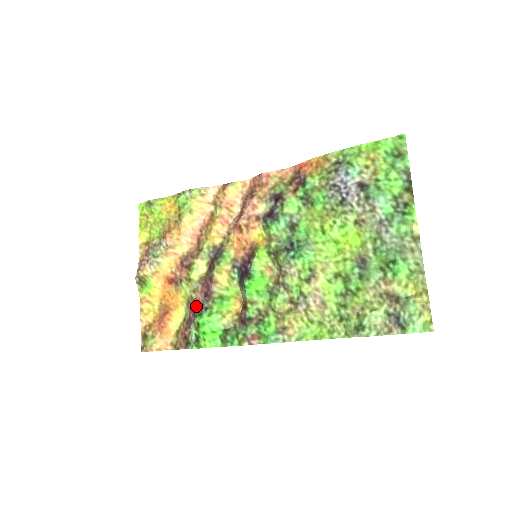
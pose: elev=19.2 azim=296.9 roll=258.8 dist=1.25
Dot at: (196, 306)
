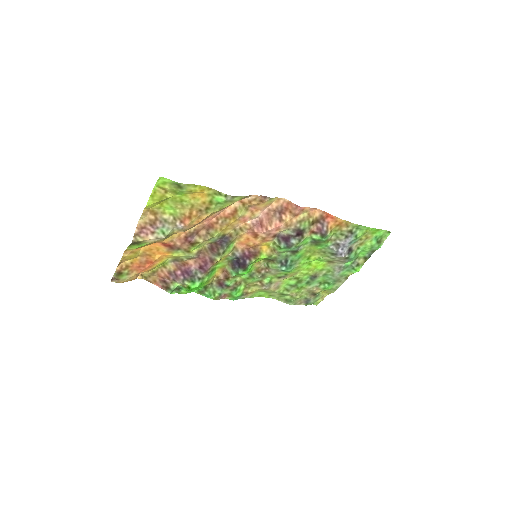
Dot at: (188, 272)
